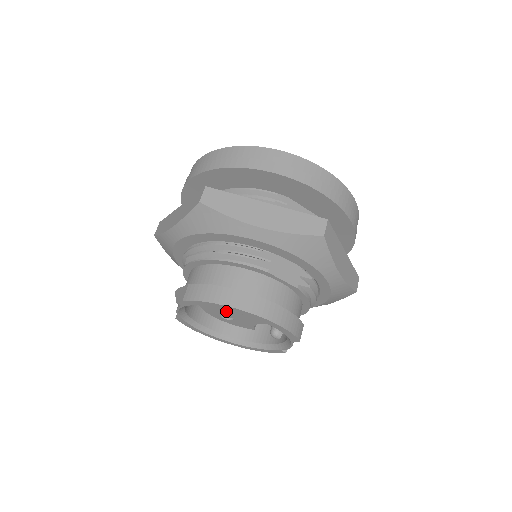
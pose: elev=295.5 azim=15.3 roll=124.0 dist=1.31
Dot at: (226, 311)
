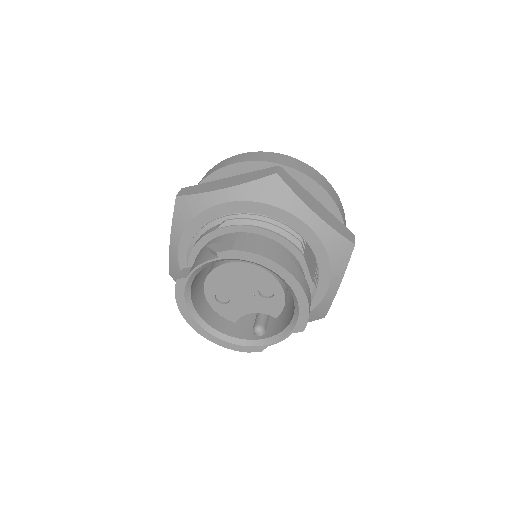
Dot at: (234, 288)
